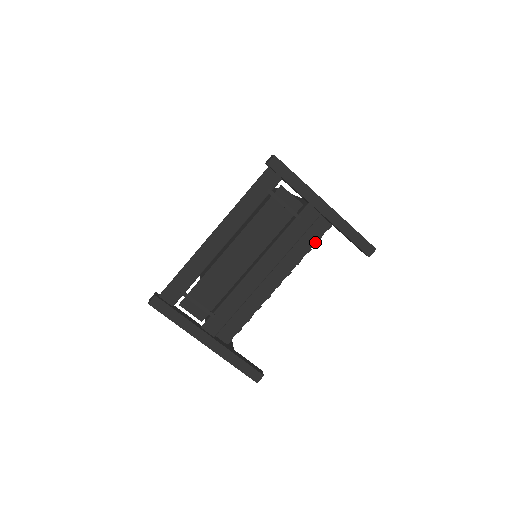
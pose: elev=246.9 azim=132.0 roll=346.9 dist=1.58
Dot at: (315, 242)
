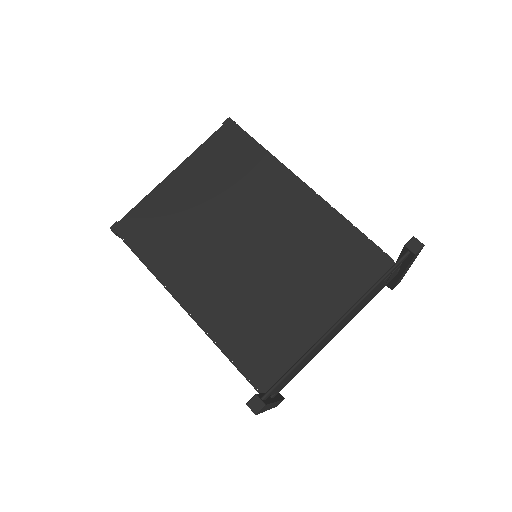
Dot at: occluded
